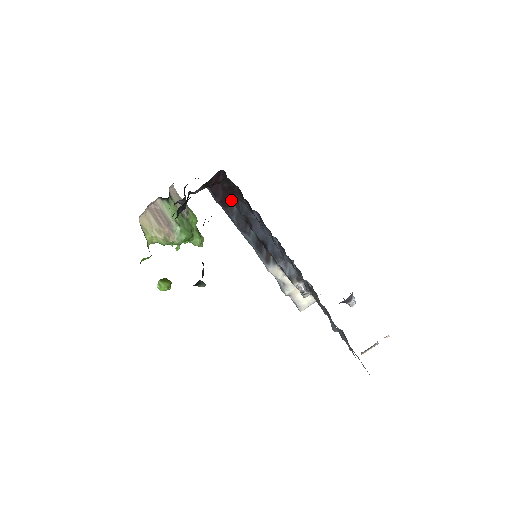
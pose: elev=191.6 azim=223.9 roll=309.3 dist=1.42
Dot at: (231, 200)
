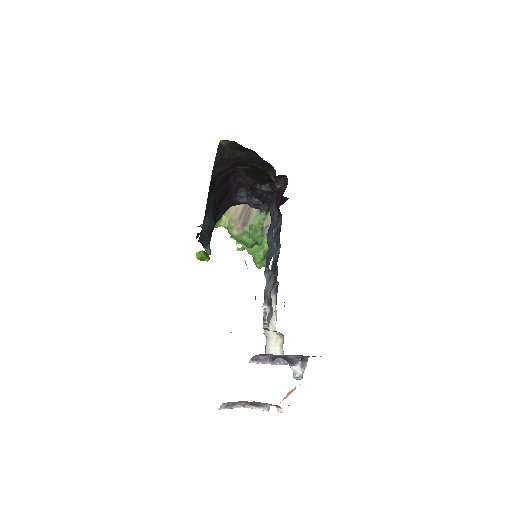
Dot at: occluded
